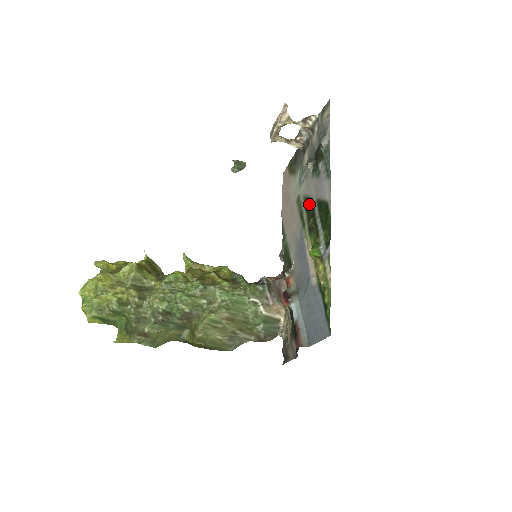
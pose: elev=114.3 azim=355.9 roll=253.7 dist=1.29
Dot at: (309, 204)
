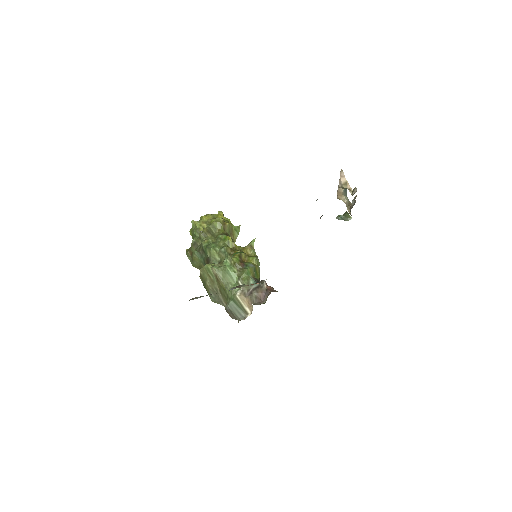
Dot at: occluded
